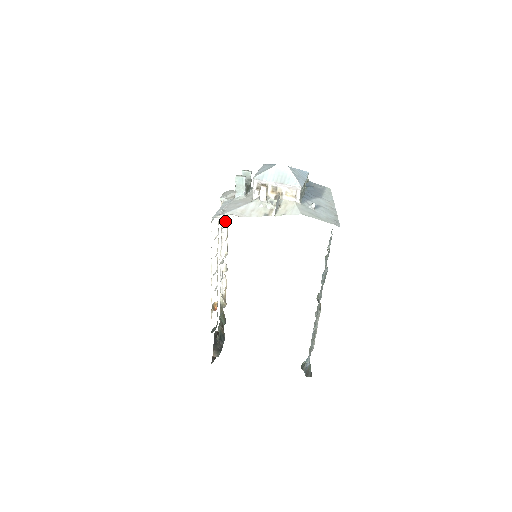
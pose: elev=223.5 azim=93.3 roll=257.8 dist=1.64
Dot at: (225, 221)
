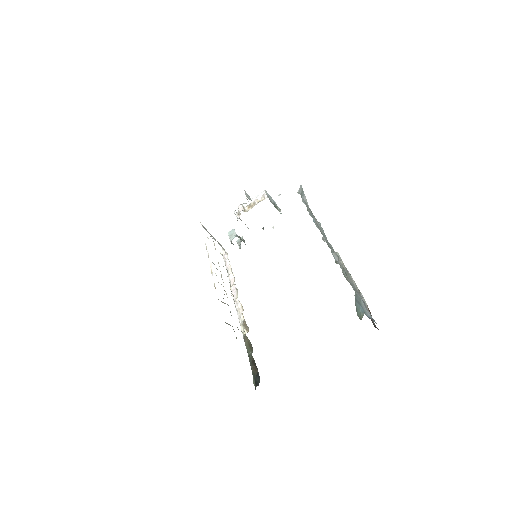
Dot at: (227, 262)
